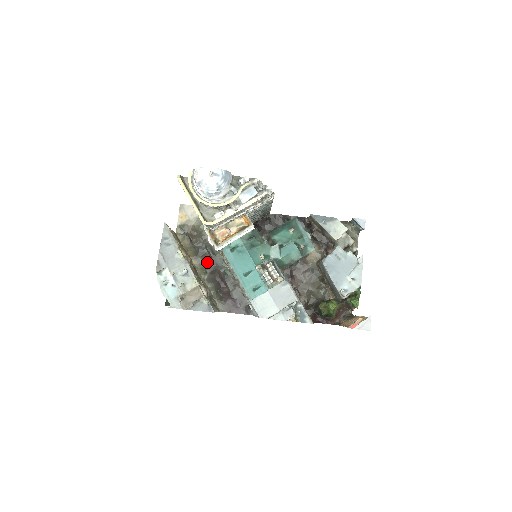
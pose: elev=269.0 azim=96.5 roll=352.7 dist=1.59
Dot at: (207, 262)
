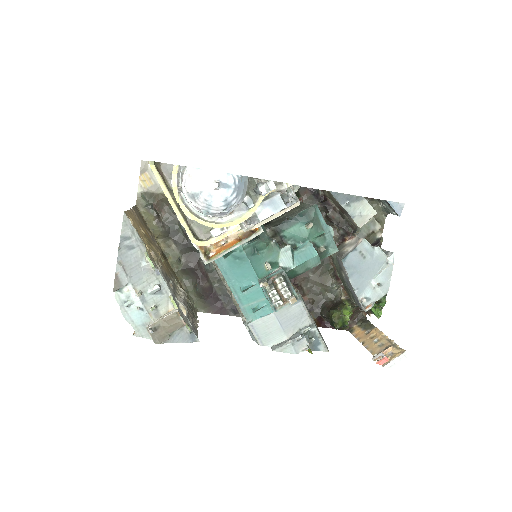
Dot at: (181, 247)
